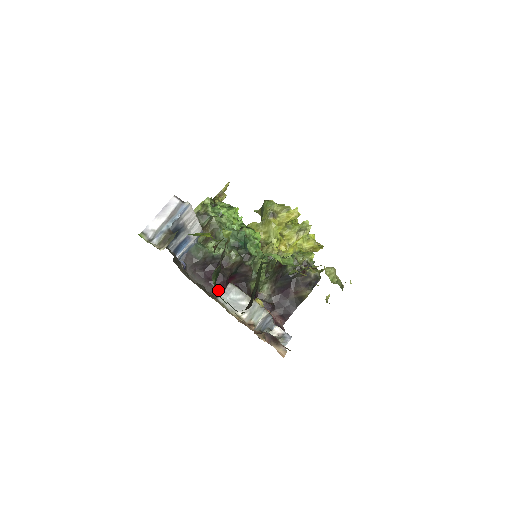
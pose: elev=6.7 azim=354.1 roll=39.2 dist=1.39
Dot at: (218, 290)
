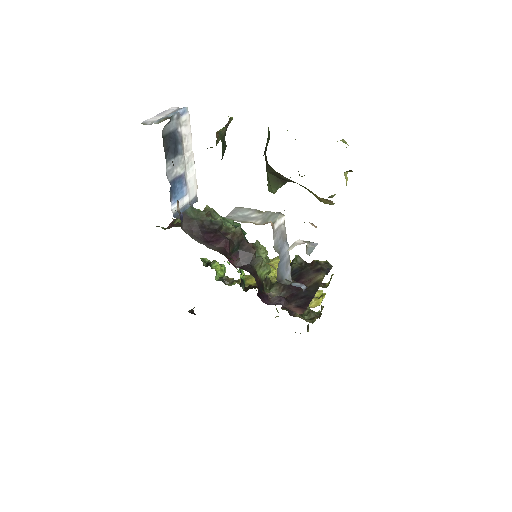
Dot at: (221, 249)
